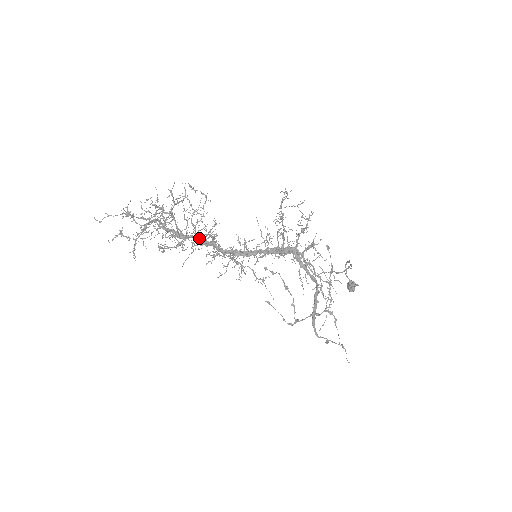
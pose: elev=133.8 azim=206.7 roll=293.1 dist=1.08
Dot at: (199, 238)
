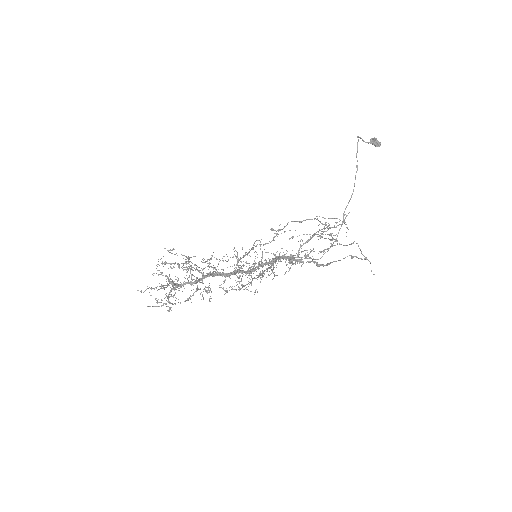
Dot at: occluded
